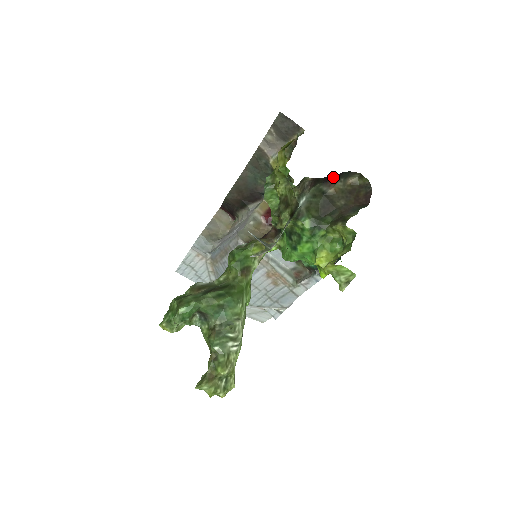
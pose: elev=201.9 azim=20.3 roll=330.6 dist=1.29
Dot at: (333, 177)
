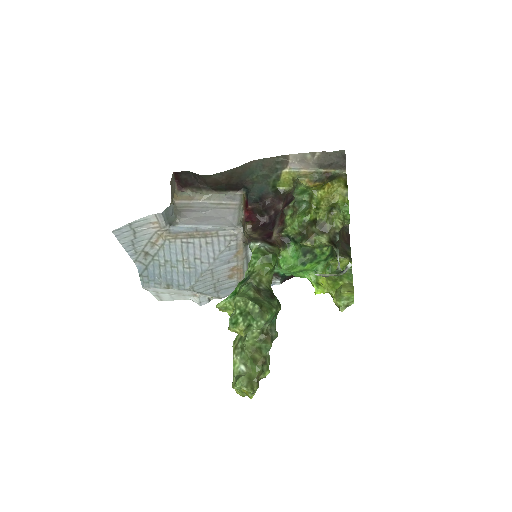
Dot at: occluded
